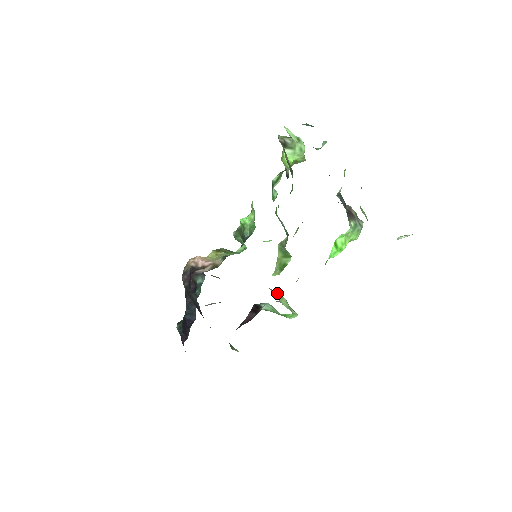
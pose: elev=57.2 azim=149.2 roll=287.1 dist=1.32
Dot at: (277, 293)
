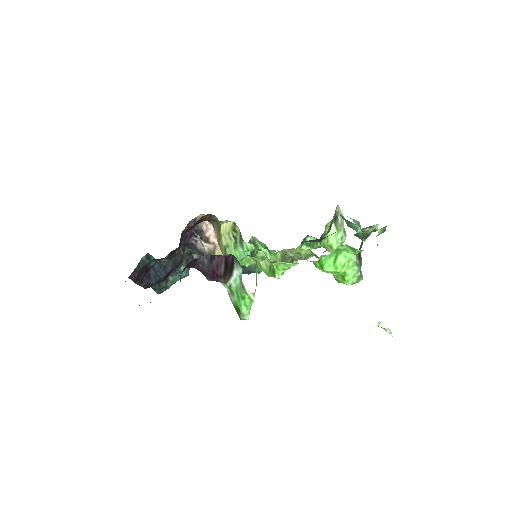
Dot at: occluded
